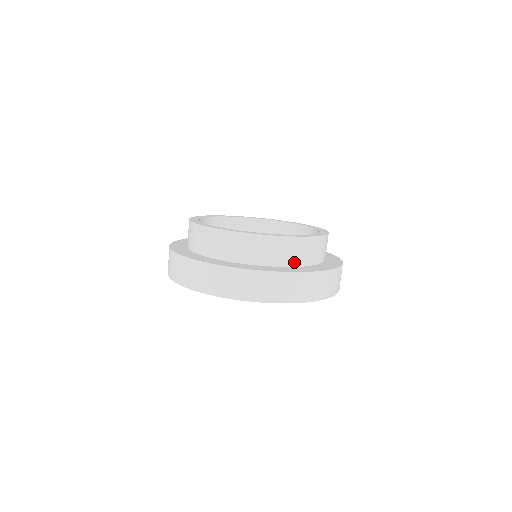
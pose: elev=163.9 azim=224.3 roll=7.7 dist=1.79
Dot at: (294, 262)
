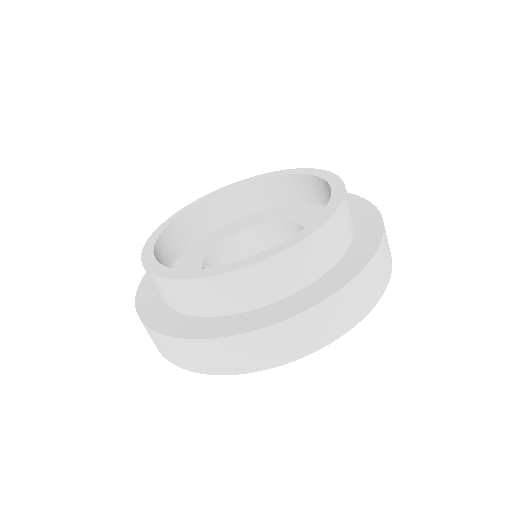
Dot at: (308, 278)
